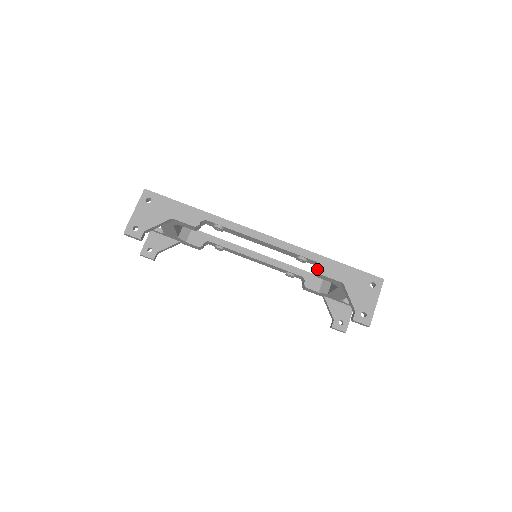
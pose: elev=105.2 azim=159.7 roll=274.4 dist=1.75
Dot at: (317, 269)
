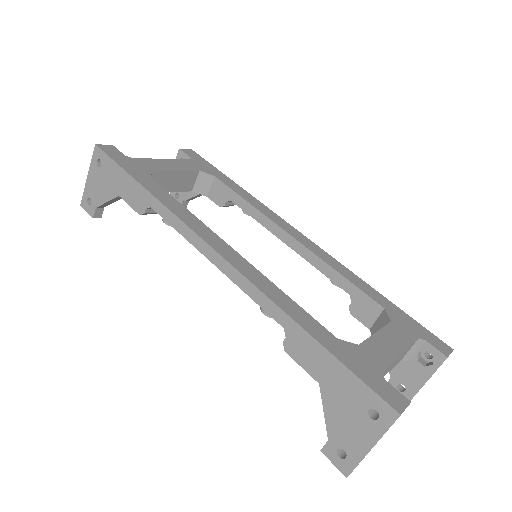
Dot at: (286, 338)
